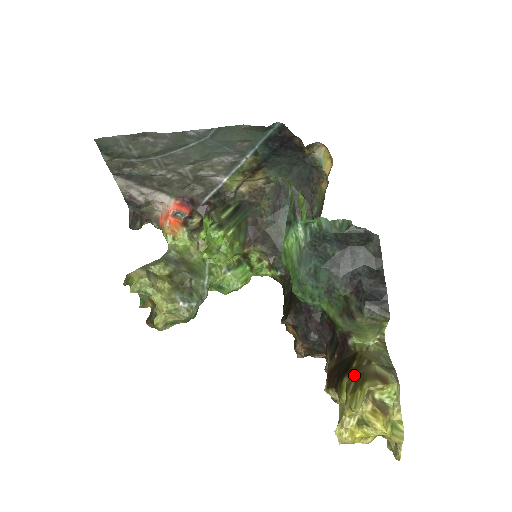
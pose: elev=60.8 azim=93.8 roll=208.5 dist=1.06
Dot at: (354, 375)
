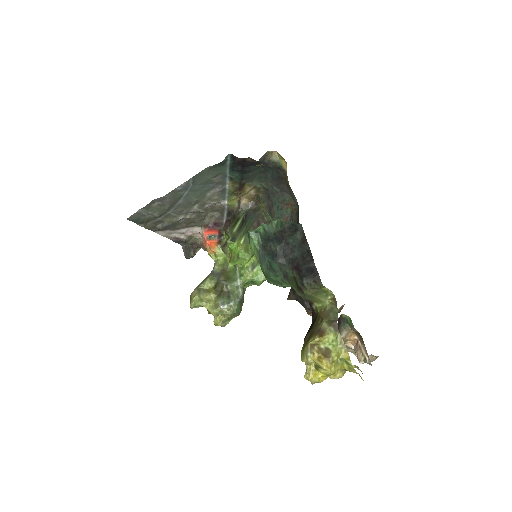
Dot at: (309, 334)
